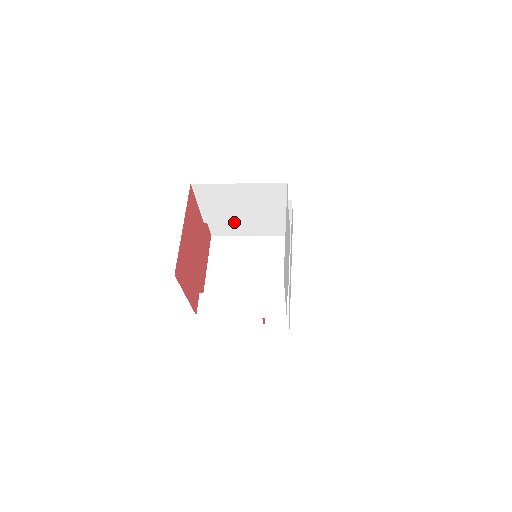
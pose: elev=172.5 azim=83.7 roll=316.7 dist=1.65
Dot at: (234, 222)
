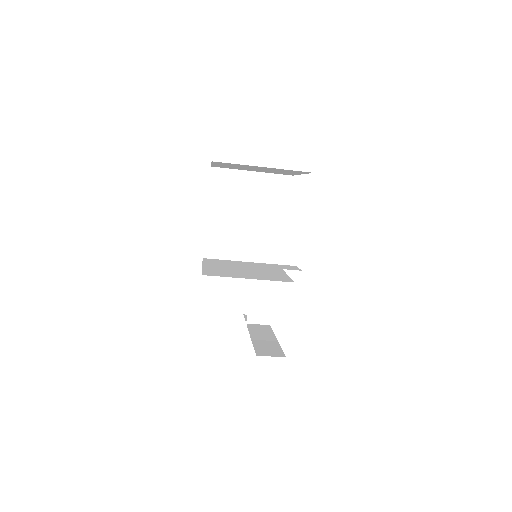
Dot at: (235, 228)
